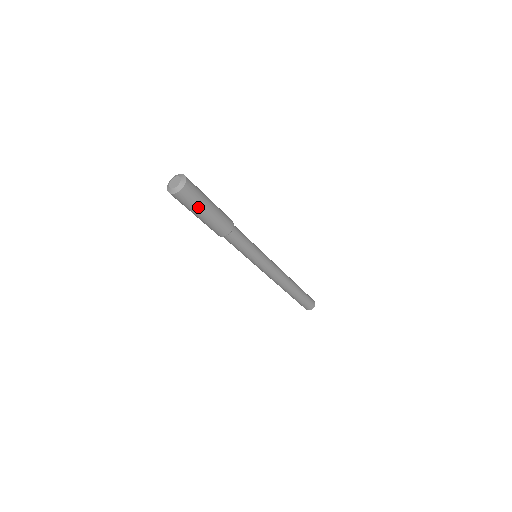
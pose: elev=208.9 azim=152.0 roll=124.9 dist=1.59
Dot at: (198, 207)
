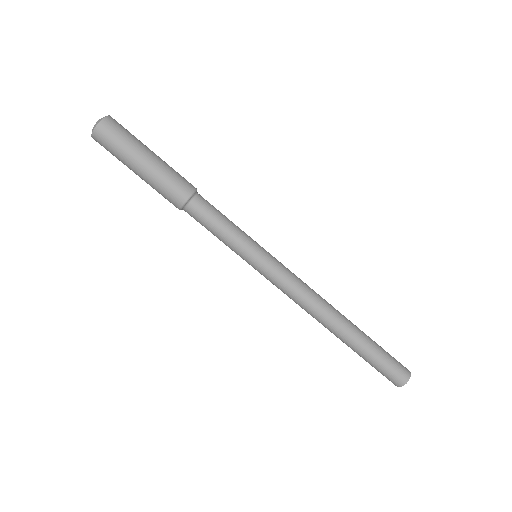
Dot at: (133, 147)
